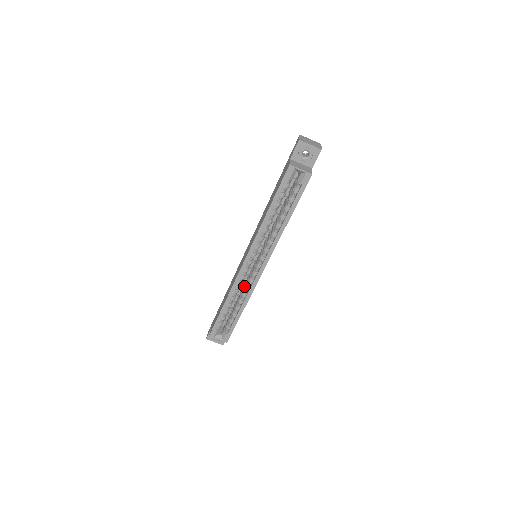
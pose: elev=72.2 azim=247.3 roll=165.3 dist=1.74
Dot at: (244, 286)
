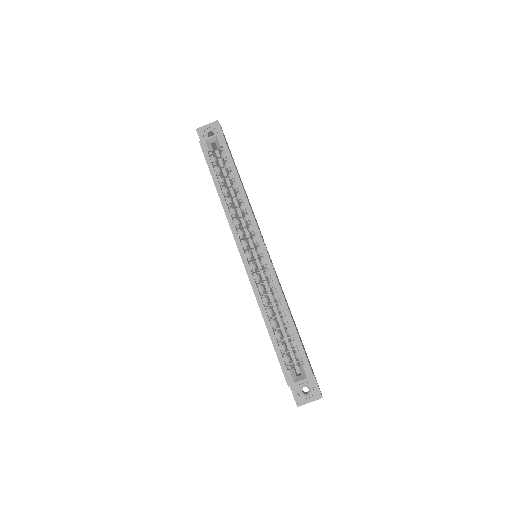
Dot at: (271, 293)
